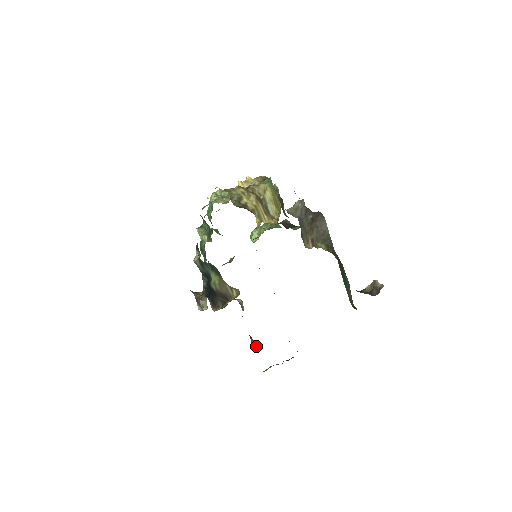
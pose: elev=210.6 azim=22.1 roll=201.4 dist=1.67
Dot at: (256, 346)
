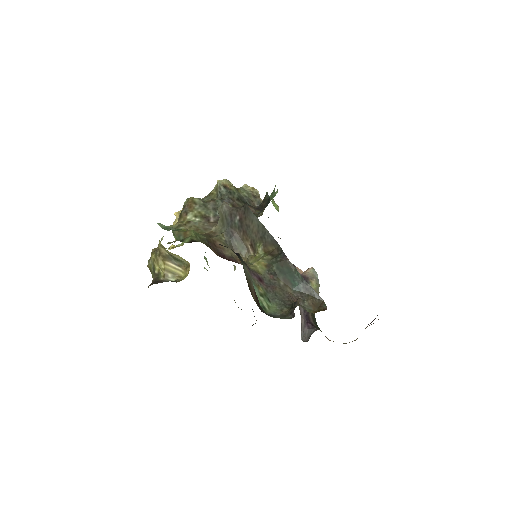
Dot at: (308, 339)
